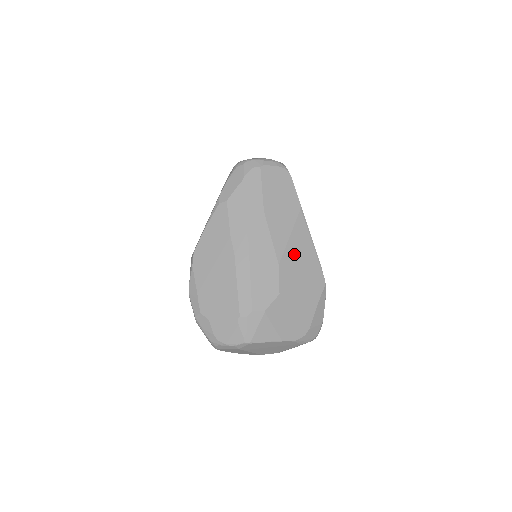
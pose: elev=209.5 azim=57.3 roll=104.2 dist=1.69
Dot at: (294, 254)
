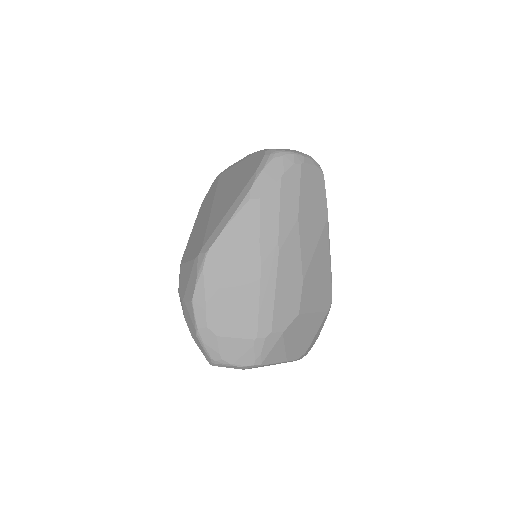
Dot at: (315, 269)
